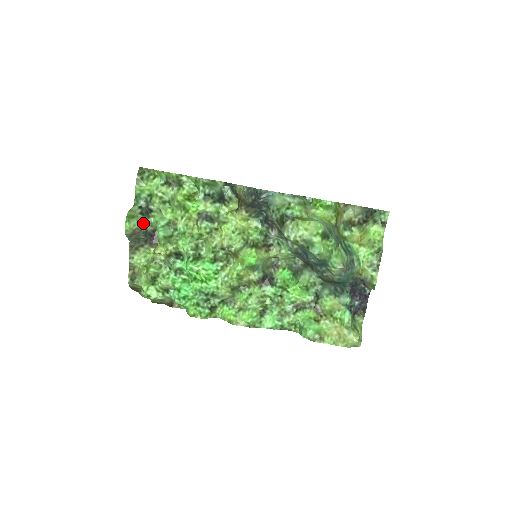
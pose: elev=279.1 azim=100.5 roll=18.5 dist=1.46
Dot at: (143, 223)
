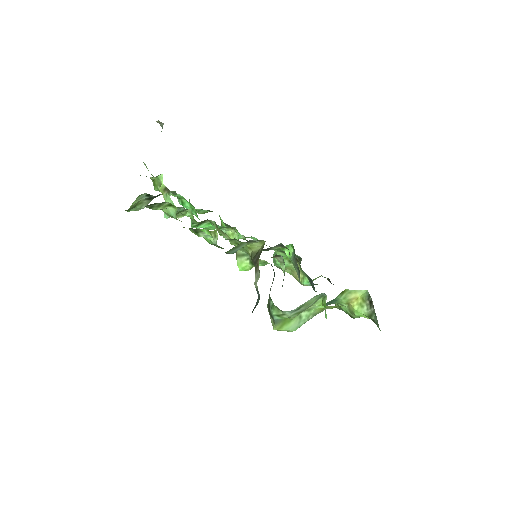
Dot at: occluded
